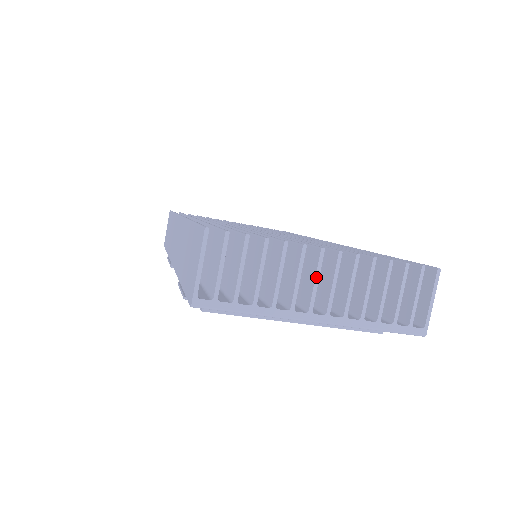
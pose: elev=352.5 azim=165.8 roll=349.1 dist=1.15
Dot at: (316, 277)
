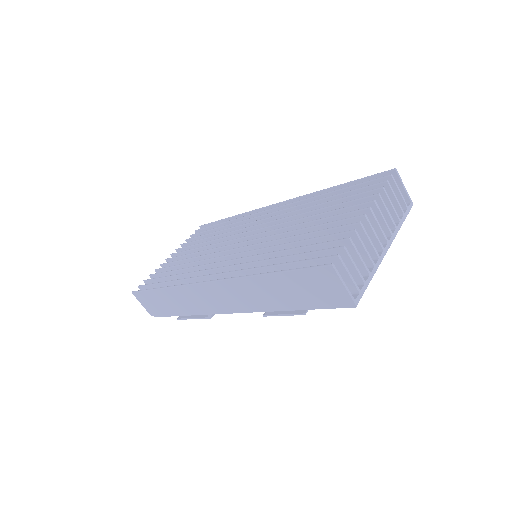
Dot at: (373, 231)
